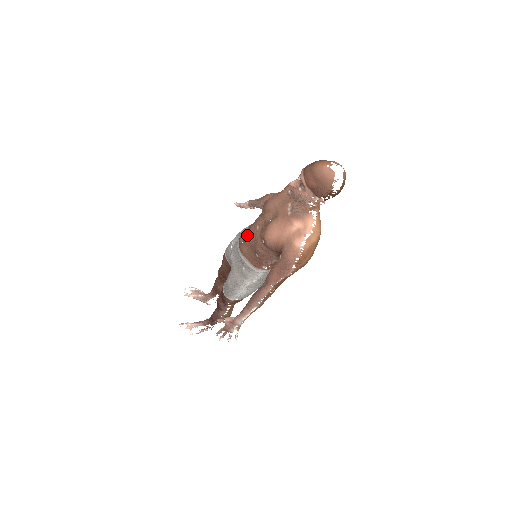
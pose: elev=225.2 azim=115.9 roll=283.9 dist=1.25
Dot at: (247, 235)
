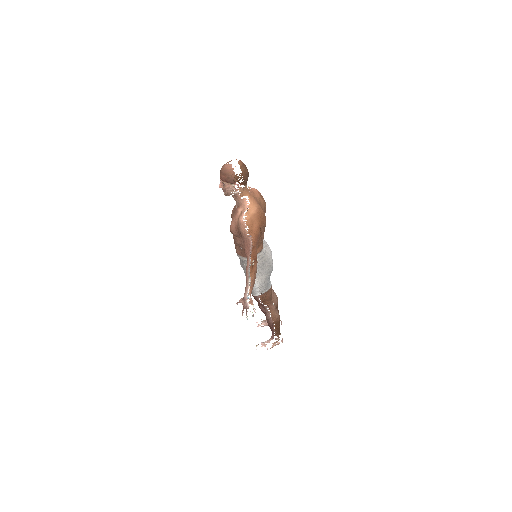
Dot at: occluded
